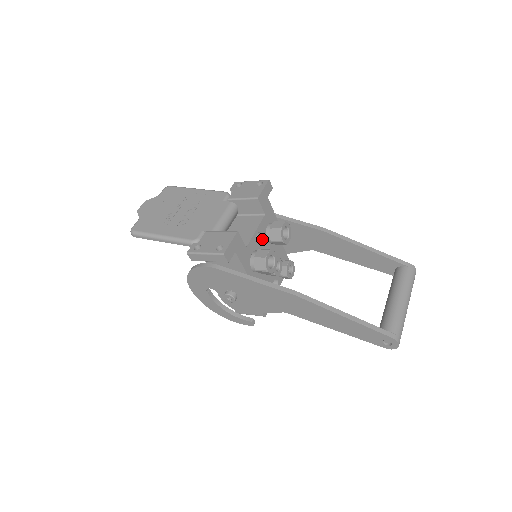
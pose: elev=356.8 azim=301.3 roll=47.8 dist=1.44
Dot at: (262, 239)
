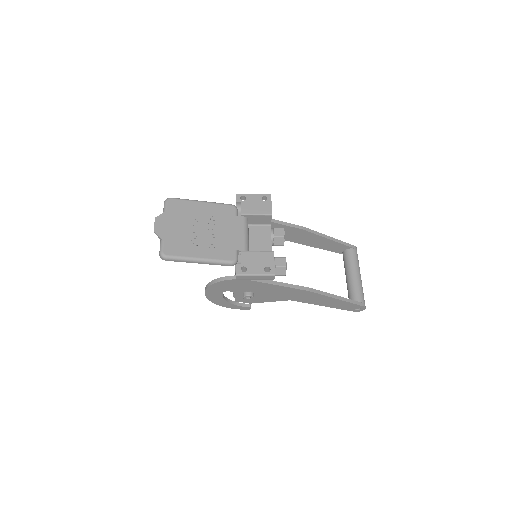
Dot at: occluded
